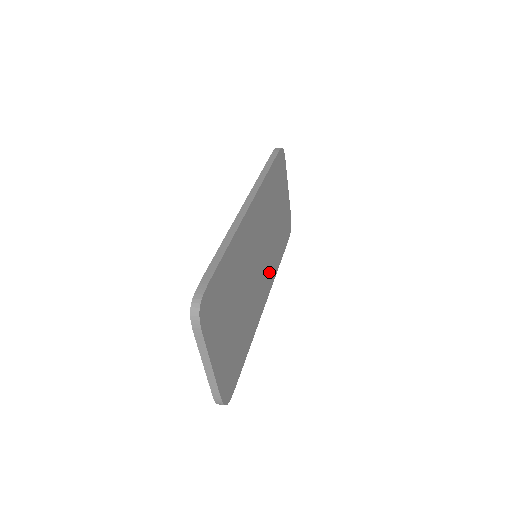
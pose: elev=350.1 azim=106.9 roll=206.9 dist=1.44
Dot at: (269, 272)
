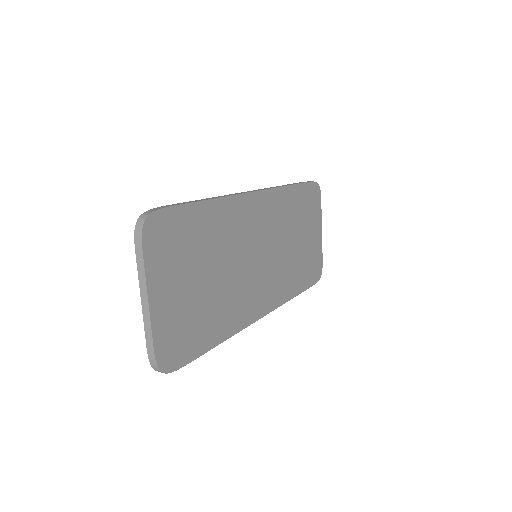
Dot at: (273, 289)
